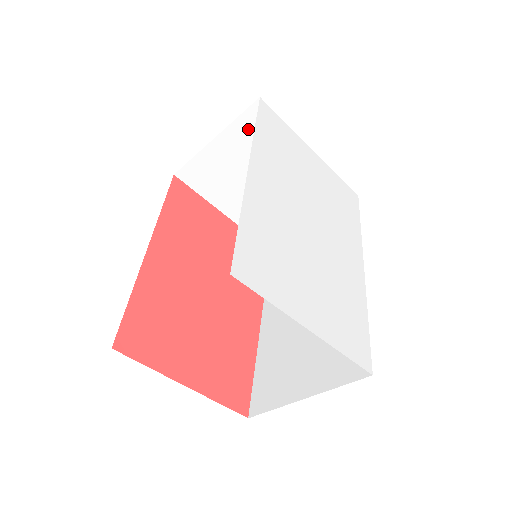
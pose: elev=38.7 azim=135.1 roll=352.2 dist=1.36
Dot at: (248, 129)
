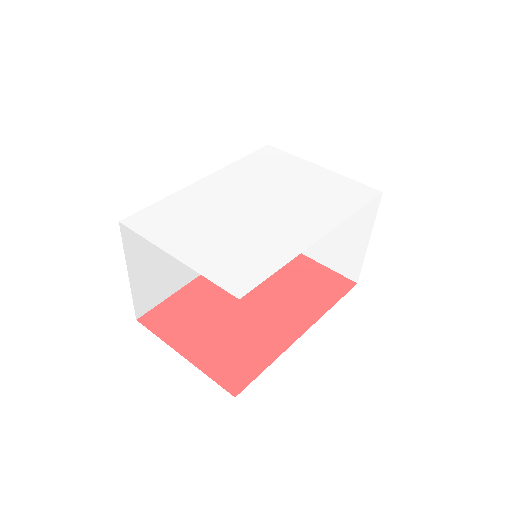
Dot at: occluded
